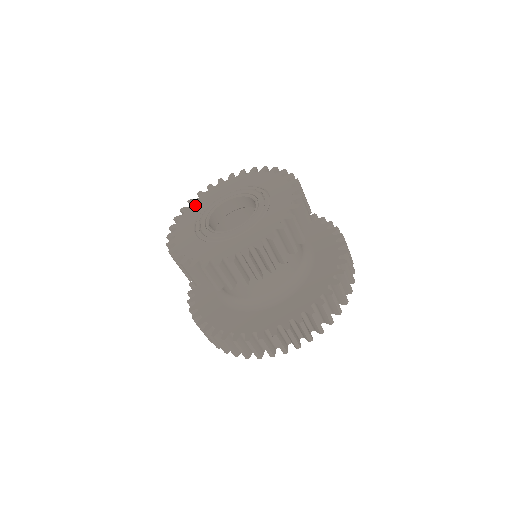
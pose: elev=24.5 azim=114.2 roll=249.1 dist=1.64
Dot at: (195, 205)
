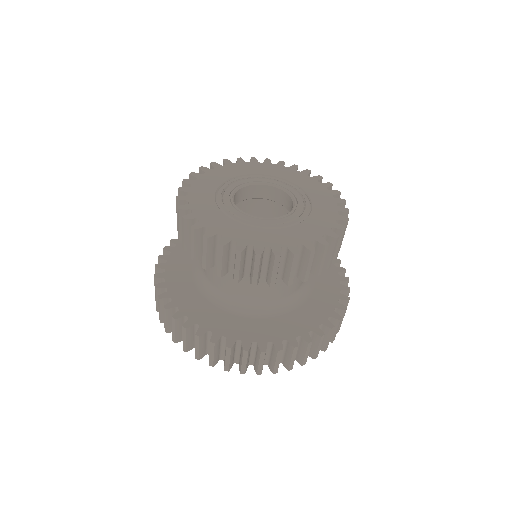
Dot at: (205, 180)
